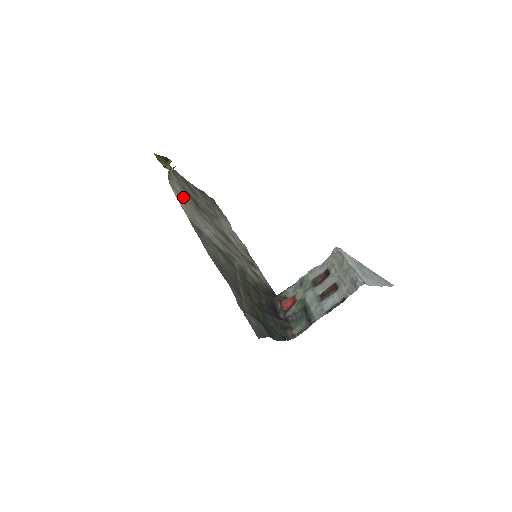
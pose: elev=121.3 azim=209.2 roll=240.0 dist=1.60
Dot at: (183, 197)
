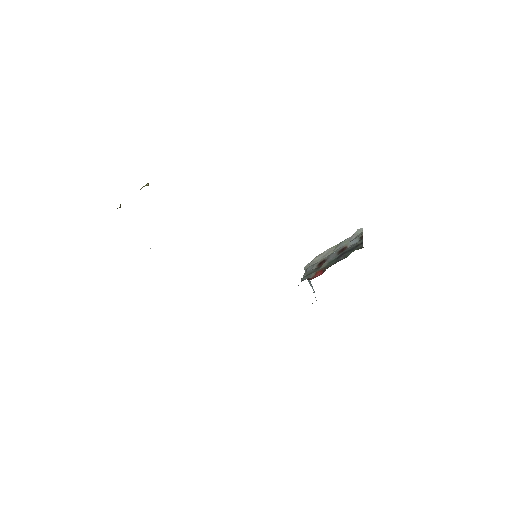
Dot at: occluded
